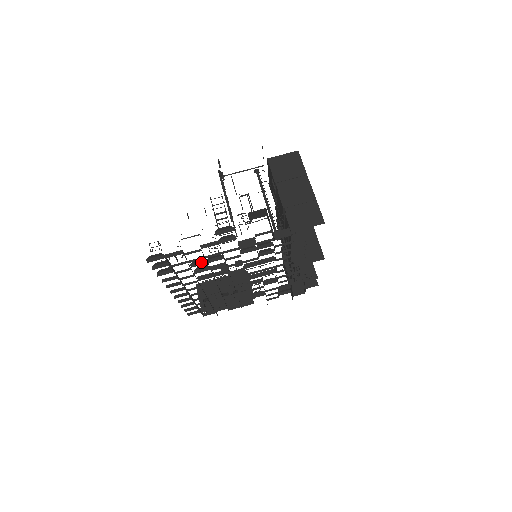
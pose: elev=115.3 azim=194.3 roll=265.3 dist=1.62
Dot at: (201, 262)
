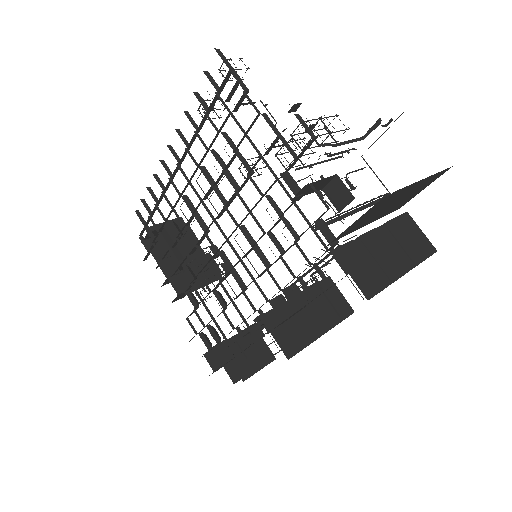
Dot at: (233, 144)
